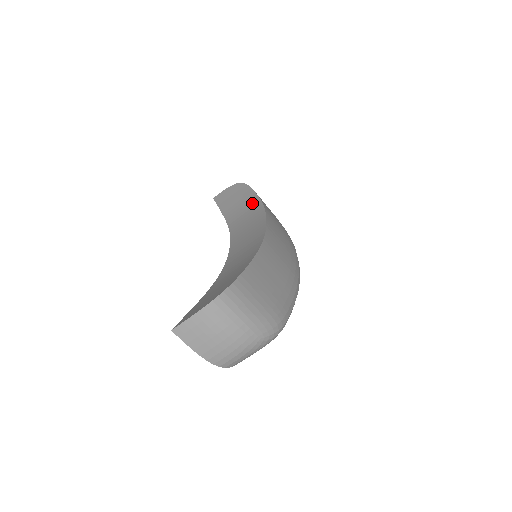
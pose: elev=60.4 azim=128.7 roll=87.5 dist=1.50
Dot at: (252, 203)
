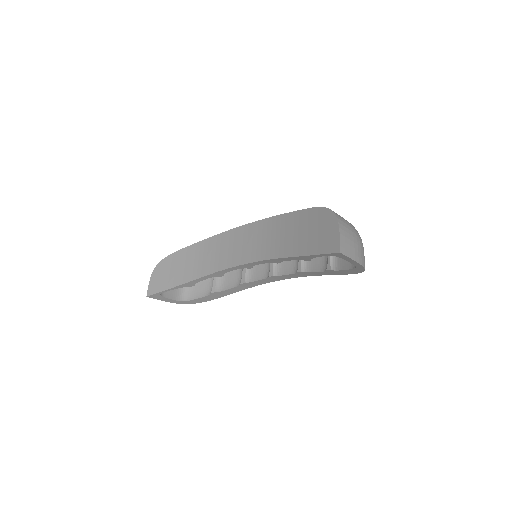
Dot at: (198, 249)
